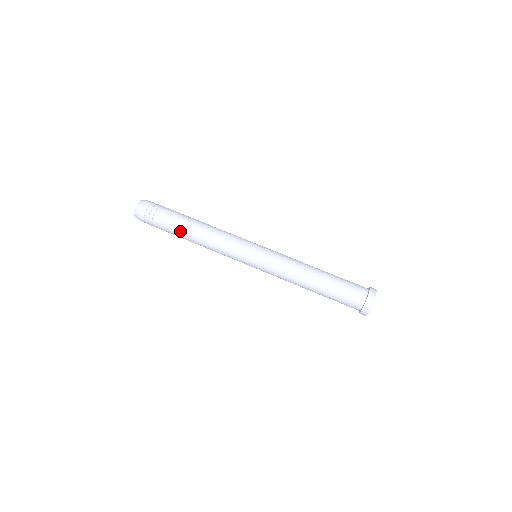
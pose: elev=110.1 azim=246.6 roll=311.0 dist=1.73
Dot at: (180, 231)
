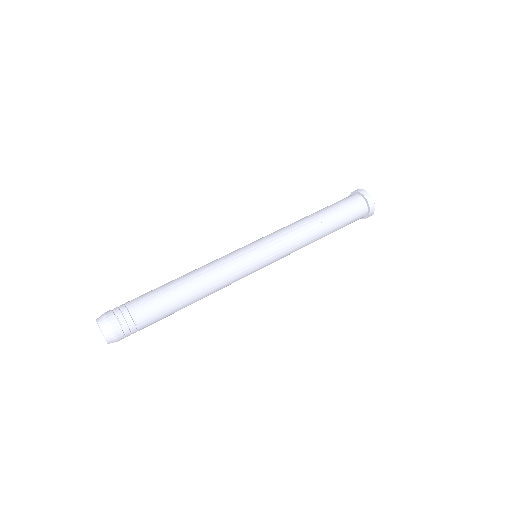
Dot at: (170, 295)
